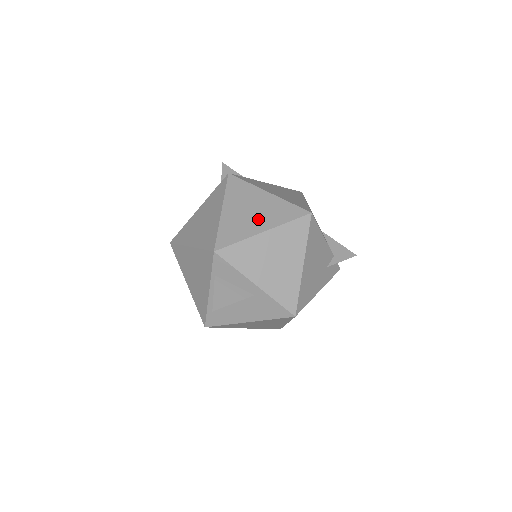
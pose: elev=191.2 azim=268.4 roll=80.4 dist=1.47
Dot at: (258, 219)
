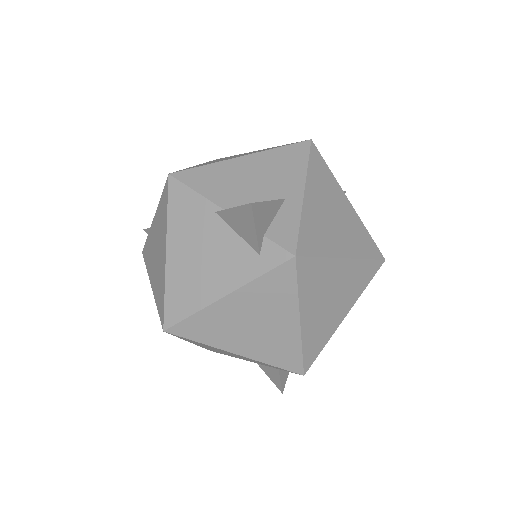
Dot at: (339, 306)
